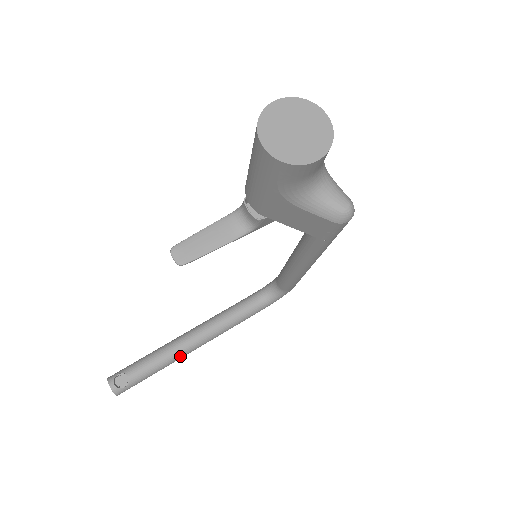
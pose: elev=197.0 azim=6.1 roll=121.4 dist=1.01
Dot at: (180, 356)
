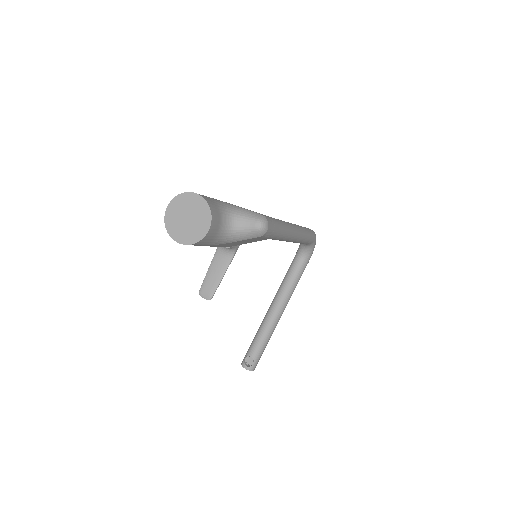
Dot at: (274, 326)
